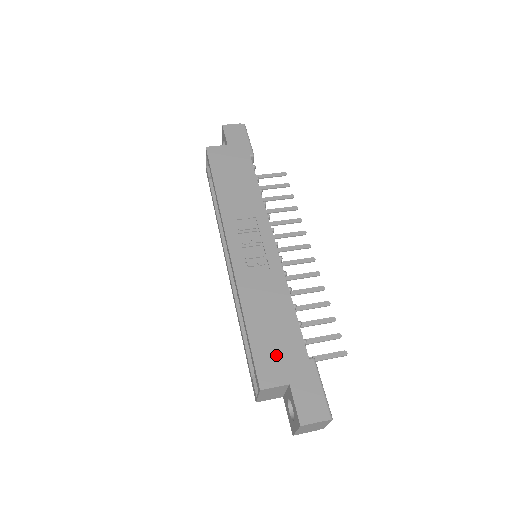
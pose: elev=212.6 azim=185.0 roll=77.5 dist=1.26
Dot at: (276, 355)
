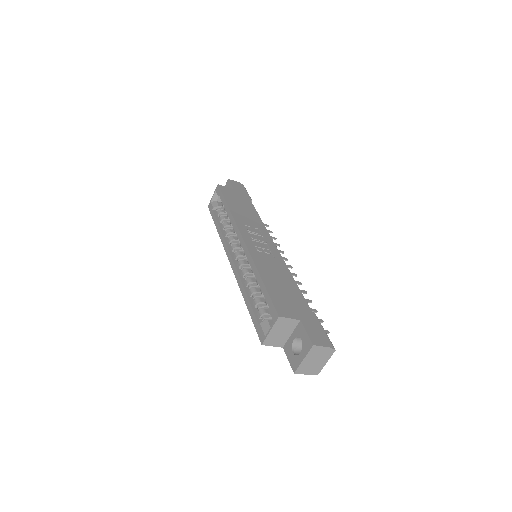
Dot at: (287, 301)
